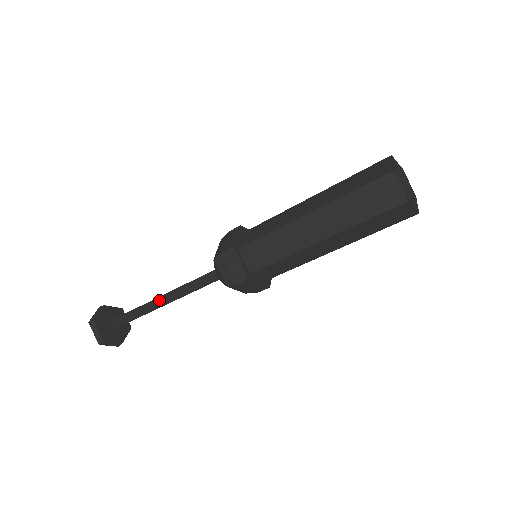
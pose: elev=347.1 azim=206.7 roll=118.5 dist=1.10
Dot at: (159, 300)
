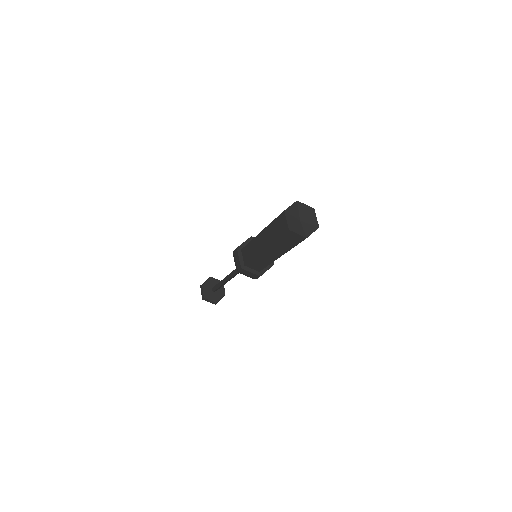
Dot at: (226, 280)
